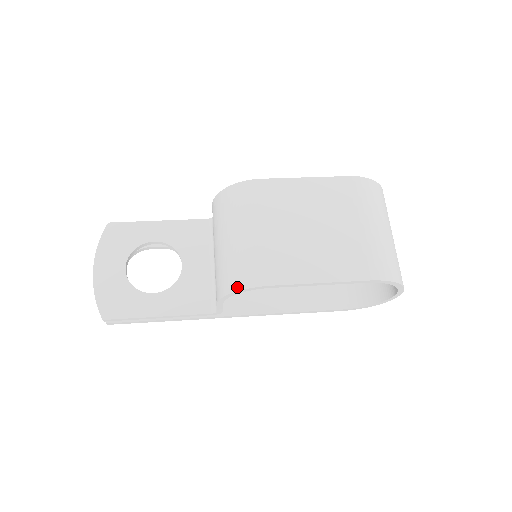
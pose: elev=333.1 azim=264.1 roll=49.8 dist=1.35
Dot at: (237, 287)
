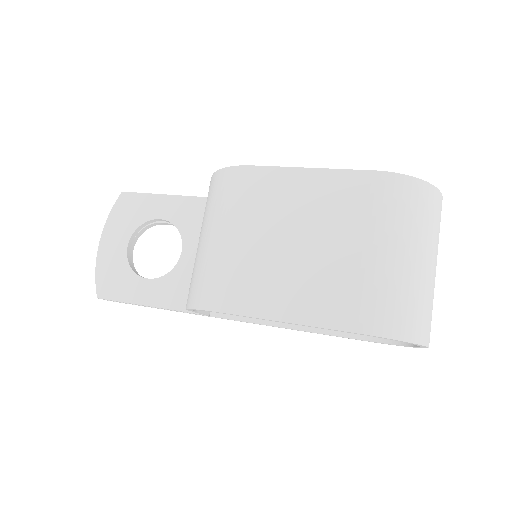
Dot at: (193, 304)
